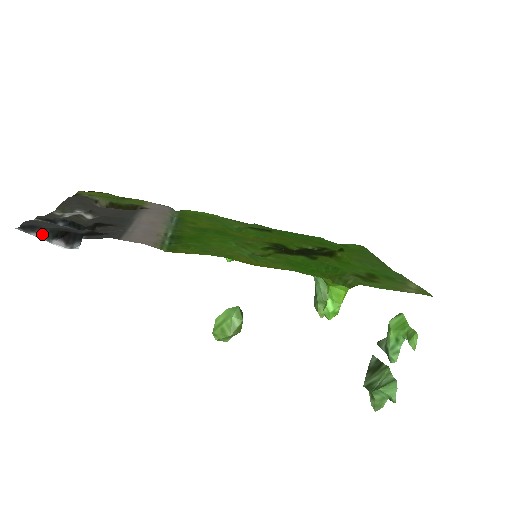
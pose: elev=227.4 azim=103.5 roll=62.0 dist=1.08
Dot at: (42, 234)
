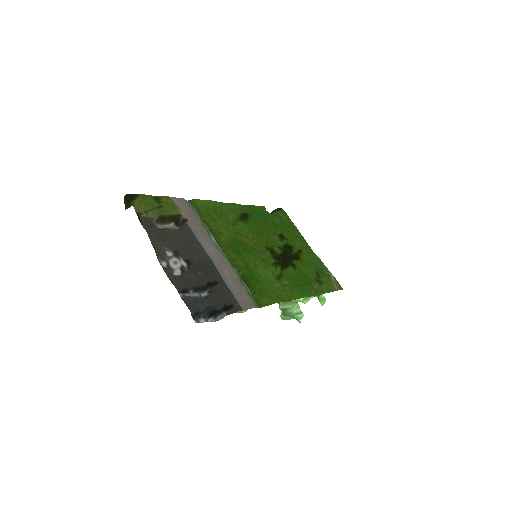
Dot at: (205, 318)
